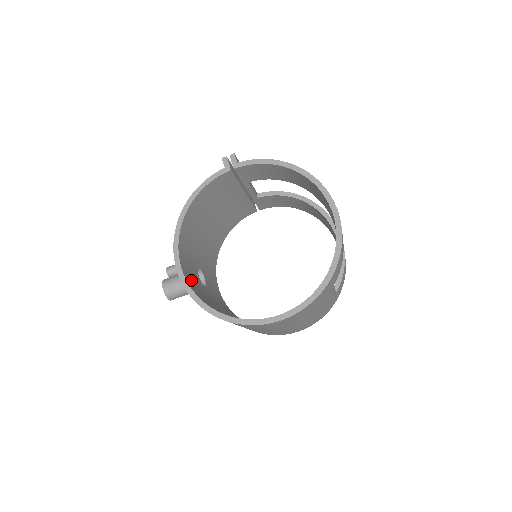
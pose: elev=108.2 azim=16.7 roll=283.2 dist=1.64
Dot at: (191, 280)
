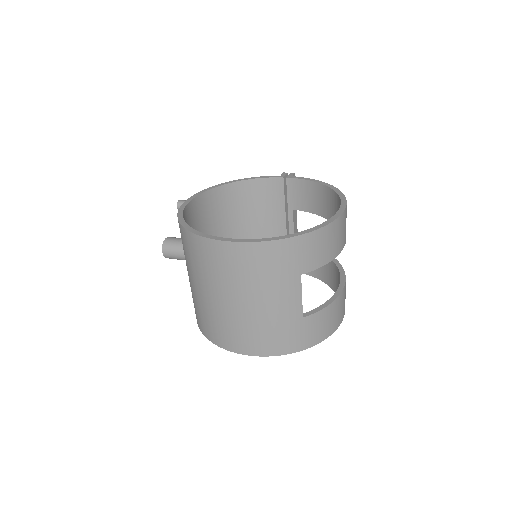
Dot at: (190, 219)
